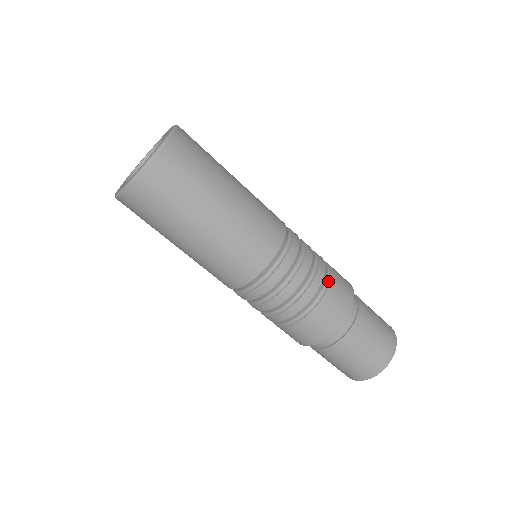
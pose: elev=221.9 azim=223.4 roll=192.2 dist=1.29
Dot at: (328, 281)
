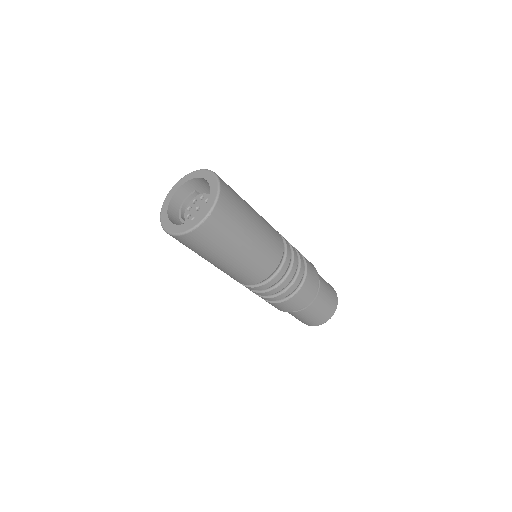
Dot at: (305, 273)
